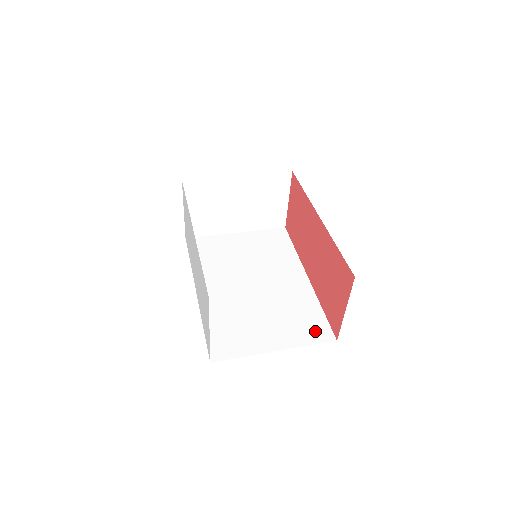
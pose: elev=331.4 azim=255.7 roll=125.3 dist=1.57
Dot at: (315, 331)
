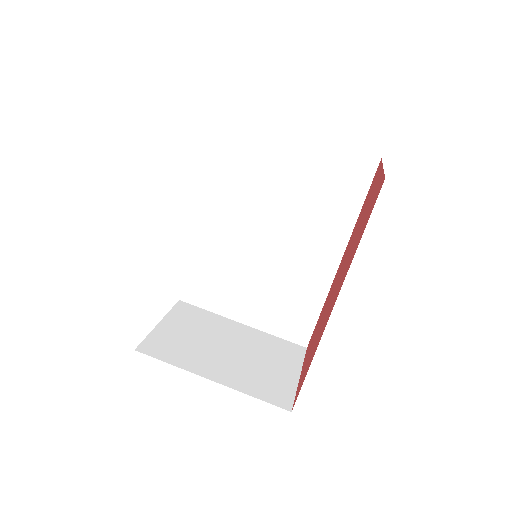
Dot at: (293, 328)
